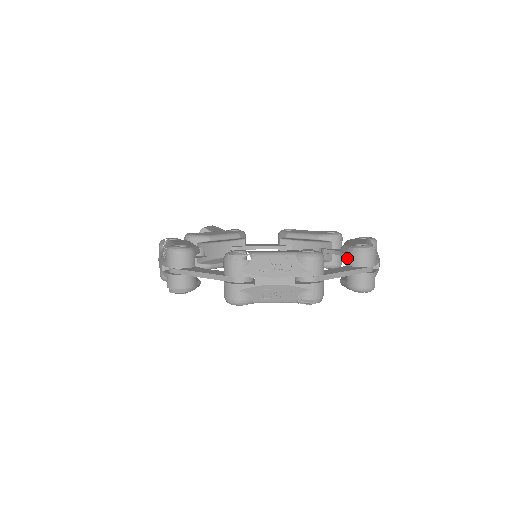
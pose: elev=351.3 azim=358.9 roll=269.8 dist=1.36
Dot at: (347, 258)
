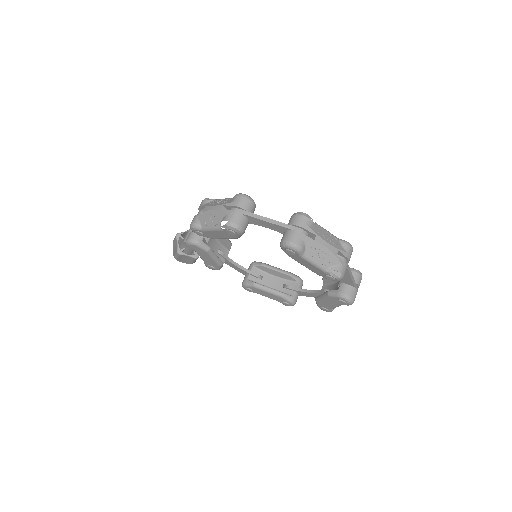
Dot at: occluded
